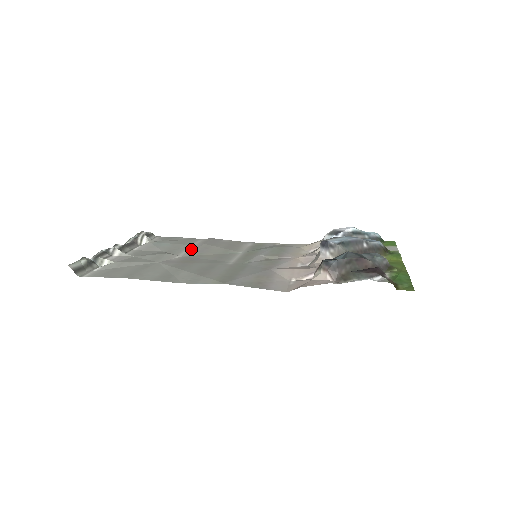
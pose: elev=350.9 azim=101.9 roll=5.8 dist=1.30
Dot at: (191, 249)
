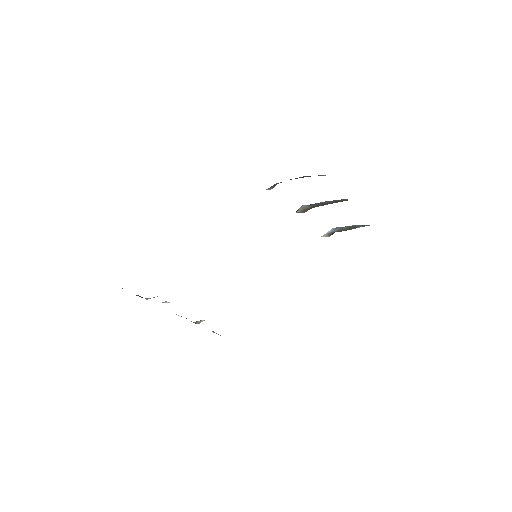
Dot at: occluded
